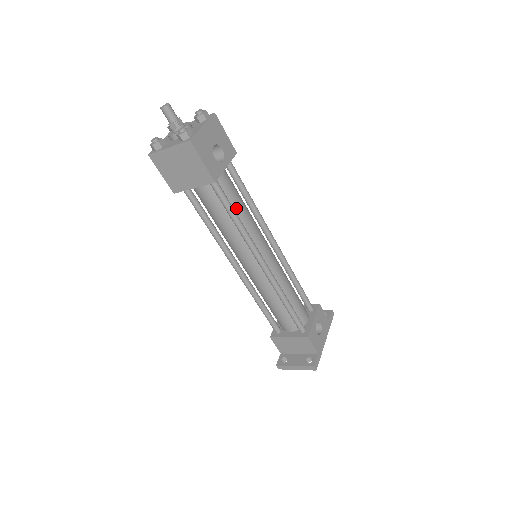
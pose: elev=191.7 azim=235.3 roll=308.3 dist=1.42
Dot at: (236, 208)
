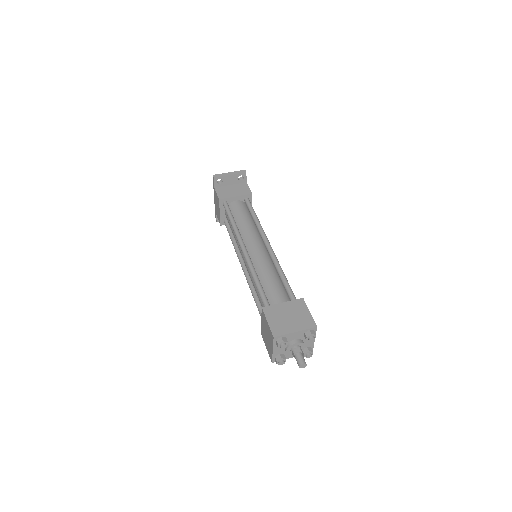
Dot at: occluded
